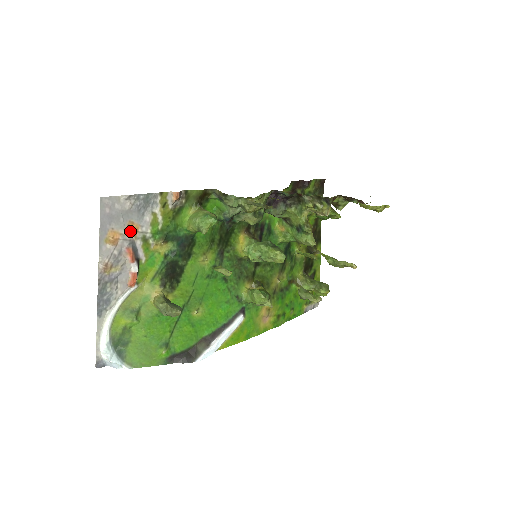
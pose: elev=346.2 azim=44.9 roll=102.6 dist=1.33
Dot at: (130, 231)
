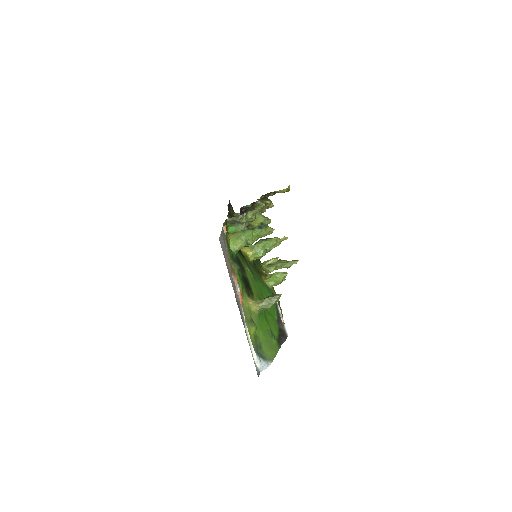
Dot at: (228, 261)
